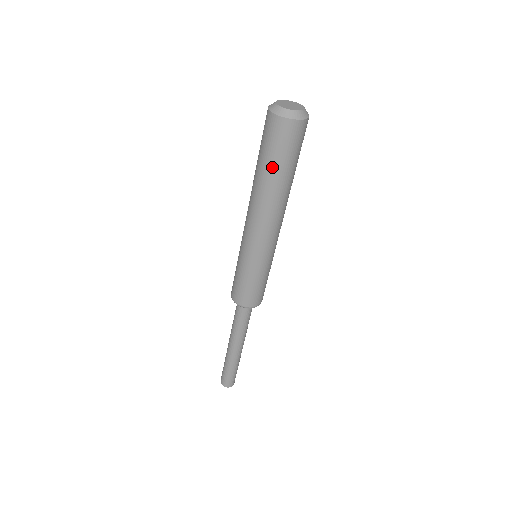
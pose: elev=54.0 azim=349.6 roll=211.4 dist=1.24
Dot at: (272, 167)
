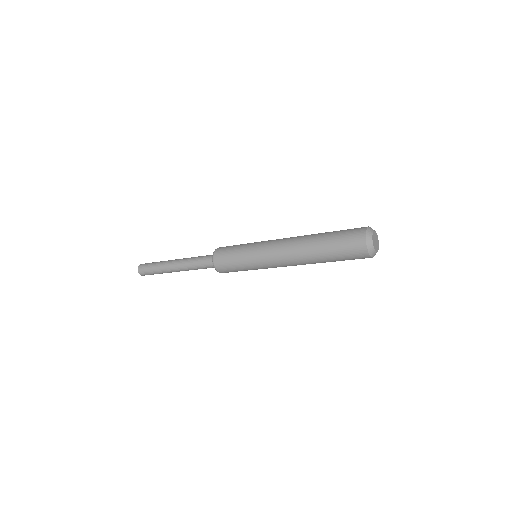
Dot at: occluded
